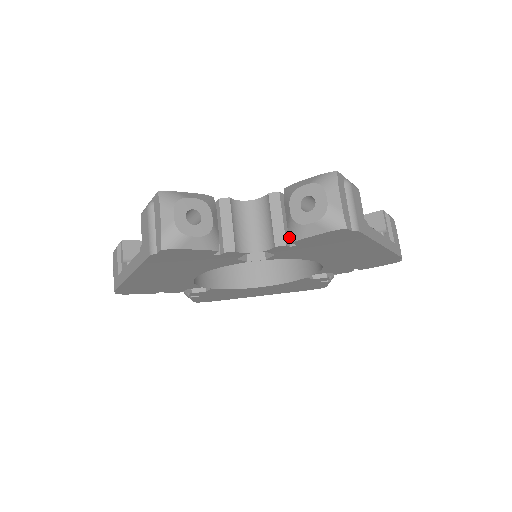
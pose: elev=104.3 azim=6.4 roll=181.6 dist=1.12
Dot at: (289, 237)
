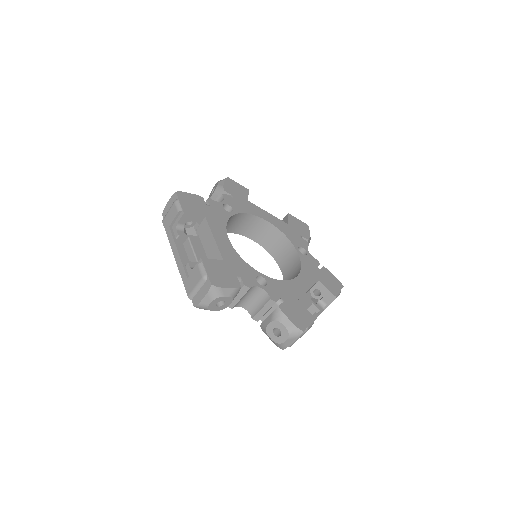
Dot at: (263, 316)
